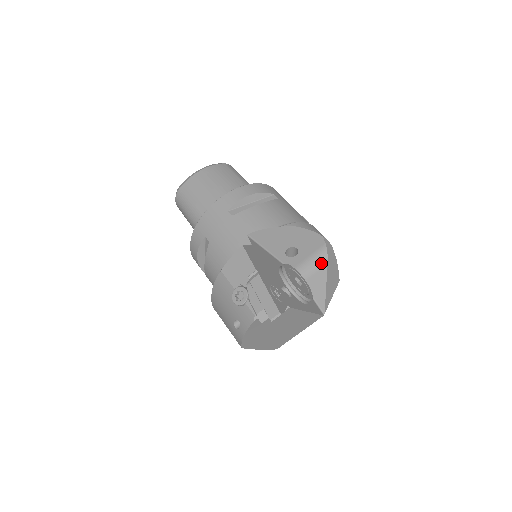
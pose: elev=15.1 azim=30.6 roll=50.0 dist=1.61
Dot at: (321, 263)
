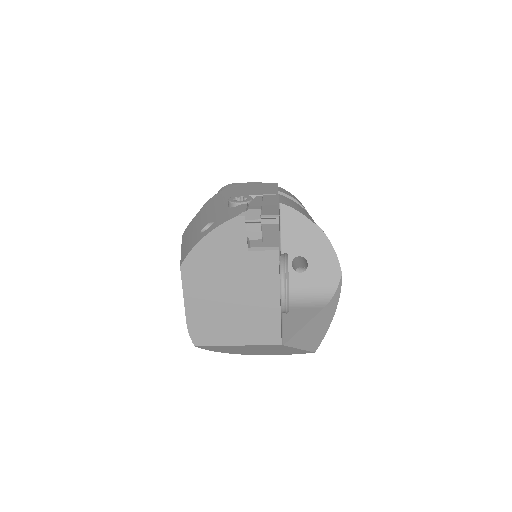
Dot at: (318, 303)
